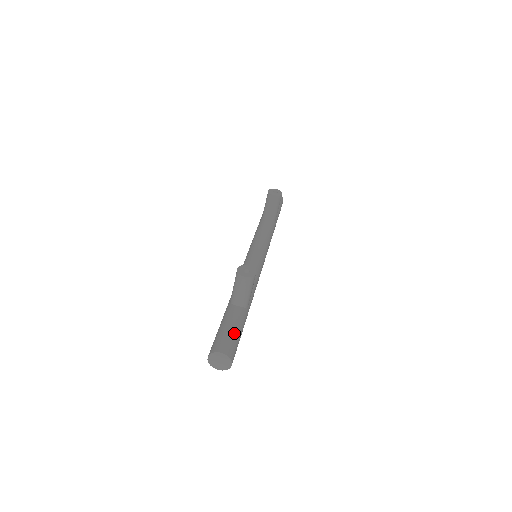
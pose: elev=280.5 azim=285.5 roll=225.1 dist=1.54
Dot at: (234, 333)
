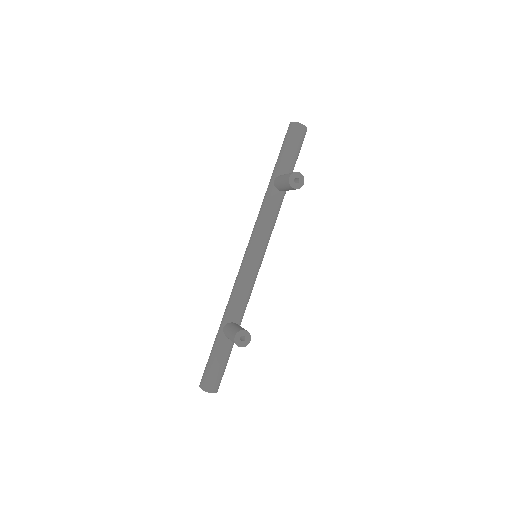
Dot at: (222, 369)
